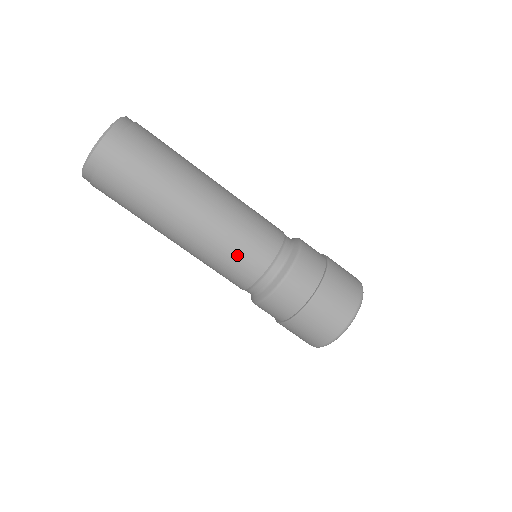
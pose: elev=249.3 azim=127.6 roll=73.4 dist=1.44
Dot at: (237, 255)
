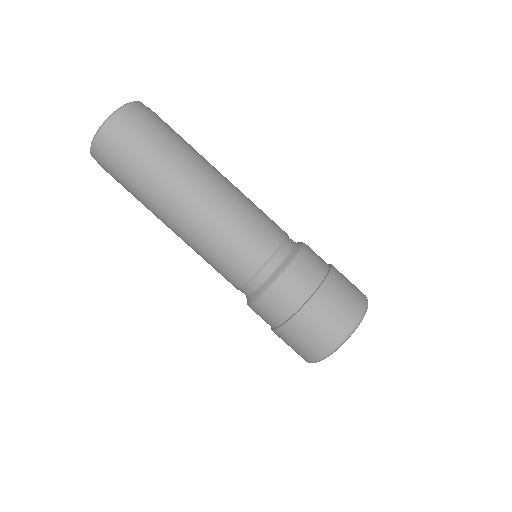
Dot at: (228, 251)
